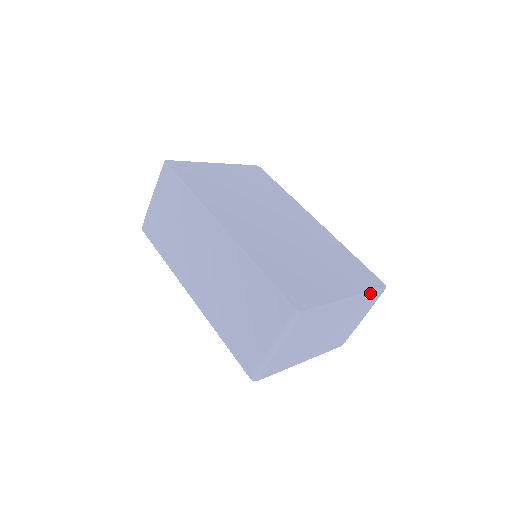
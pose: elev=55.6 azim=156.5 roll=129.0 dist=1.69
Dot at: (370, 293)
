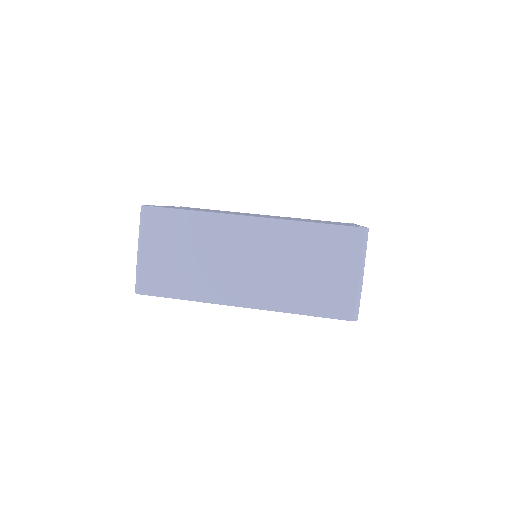
Dot at: occluded
